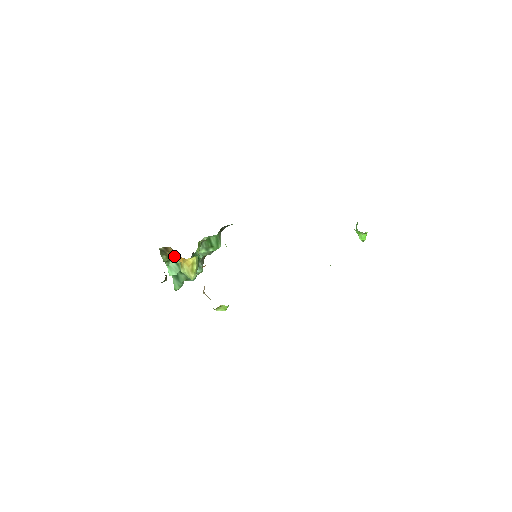
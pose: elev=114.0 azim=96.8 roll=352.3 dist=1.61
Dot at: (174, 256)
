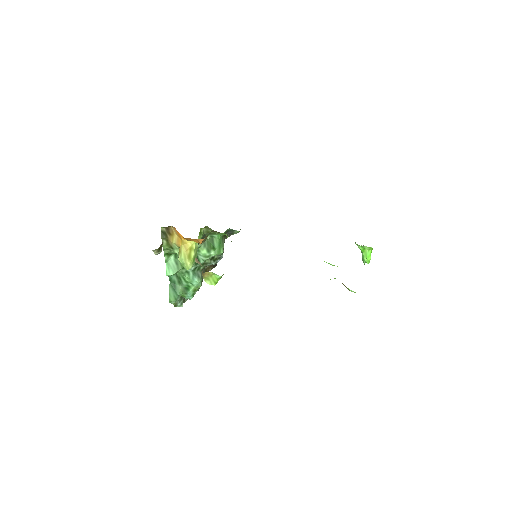
Dot at: (174, 239)
